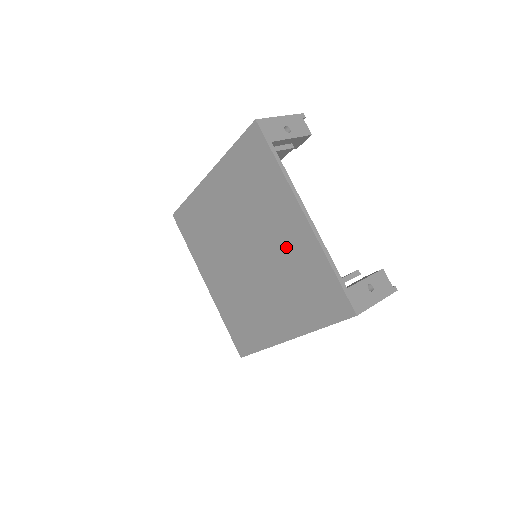
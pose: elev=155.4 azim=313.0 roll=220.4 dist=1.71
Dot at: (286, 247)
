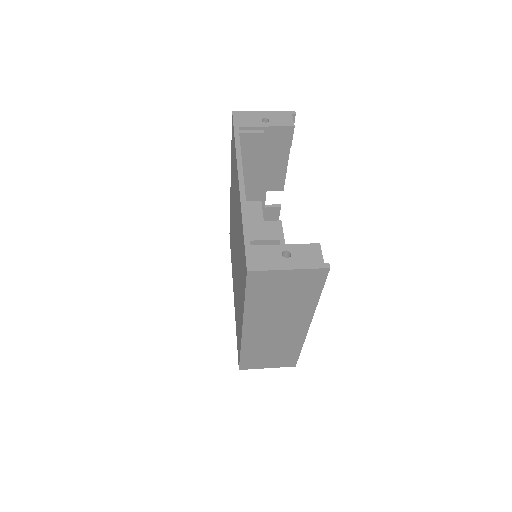
Dot at: (238, 222)
